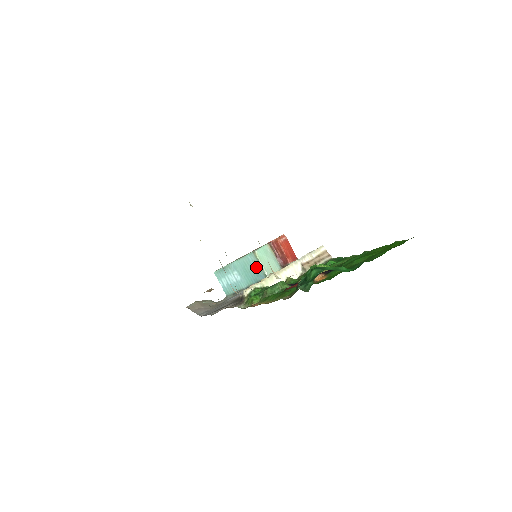
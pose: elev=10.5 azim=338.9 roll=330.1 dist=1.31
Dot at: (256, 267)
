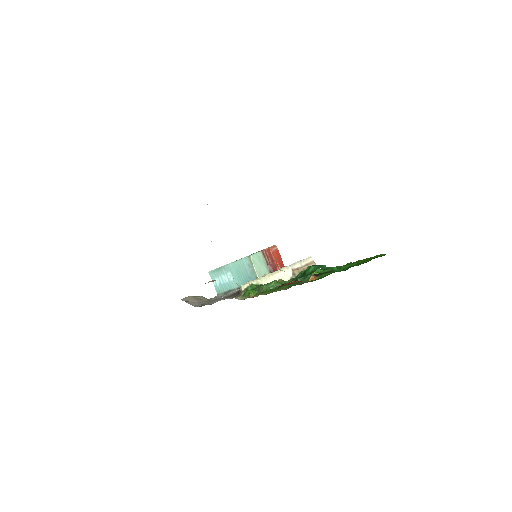
Dot at: (249, 270)
